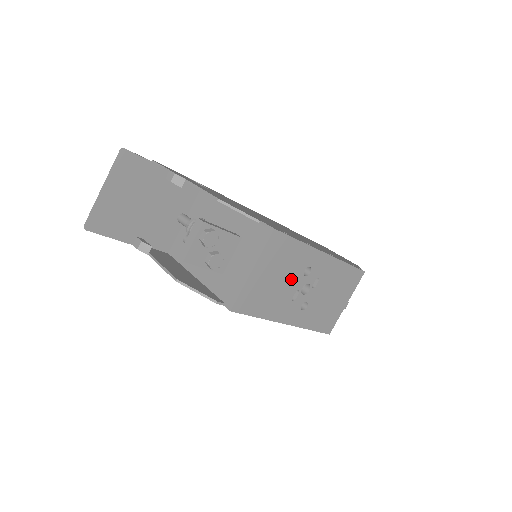
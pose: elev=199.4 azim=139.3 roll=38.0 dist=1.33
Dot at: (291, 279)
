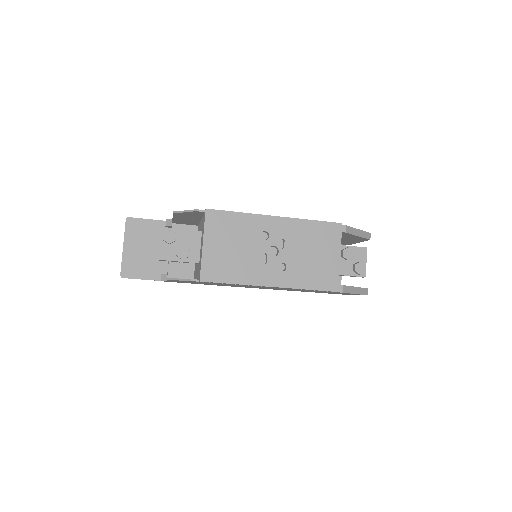
Dot at: (250, 245)
